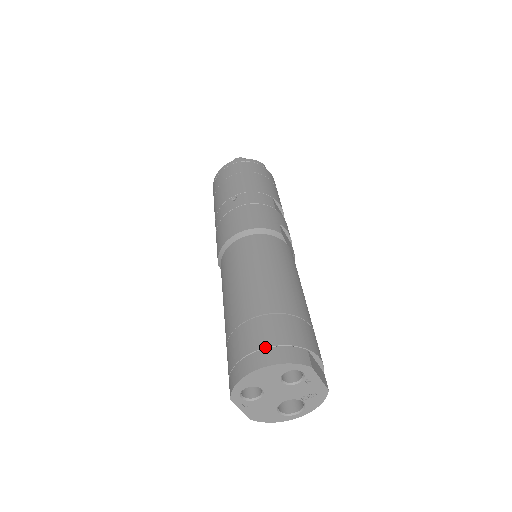
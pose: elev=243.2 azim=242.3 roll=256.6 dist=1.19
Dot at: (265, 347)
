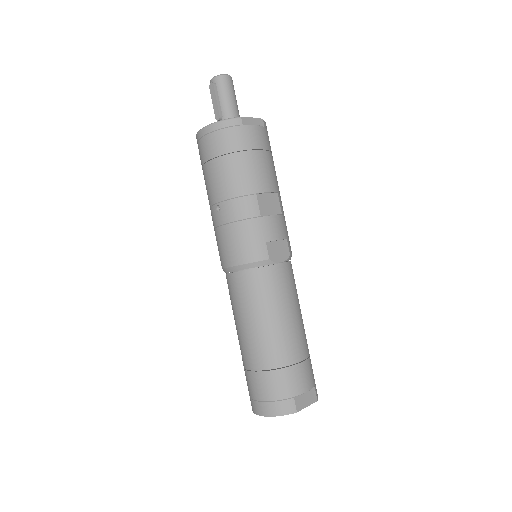
Dot at: (263, 401)
